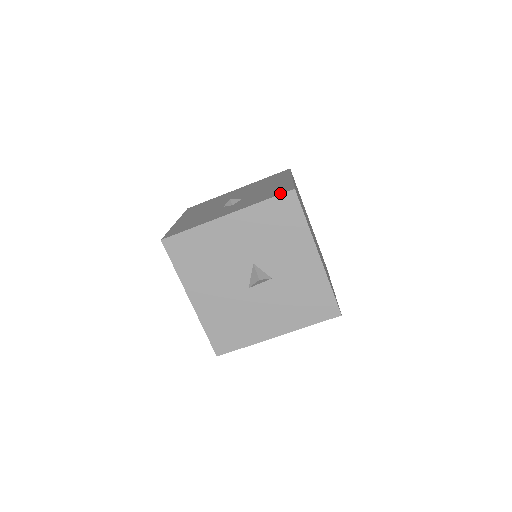
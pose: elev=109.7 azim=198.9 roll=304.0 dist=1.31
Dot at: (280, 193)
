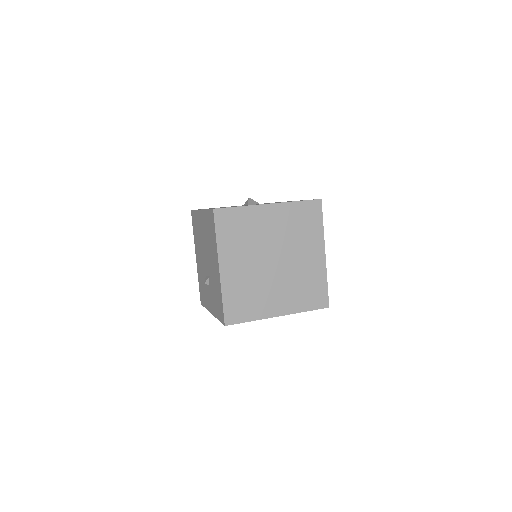
Dot at: (221, 321)
